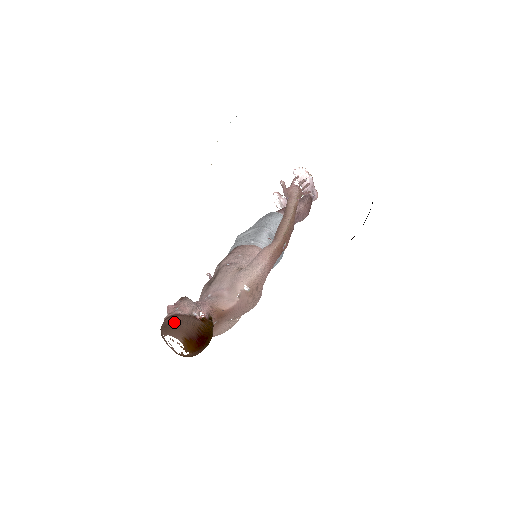
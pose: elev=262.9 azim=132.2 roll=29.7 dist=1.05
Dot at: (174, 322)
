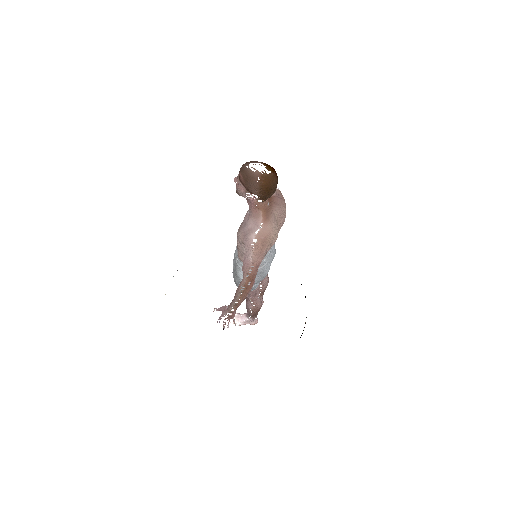
Dot at: (249, 162)
